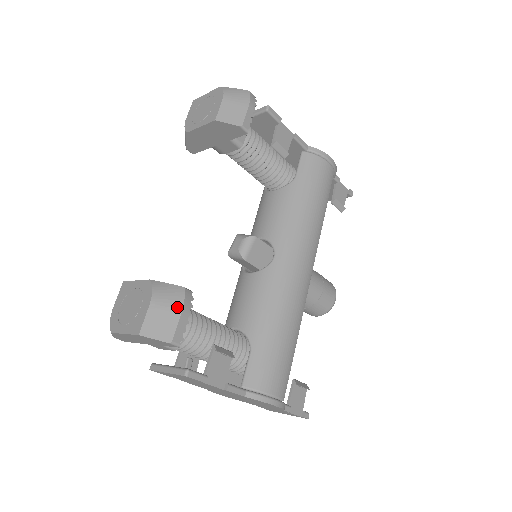
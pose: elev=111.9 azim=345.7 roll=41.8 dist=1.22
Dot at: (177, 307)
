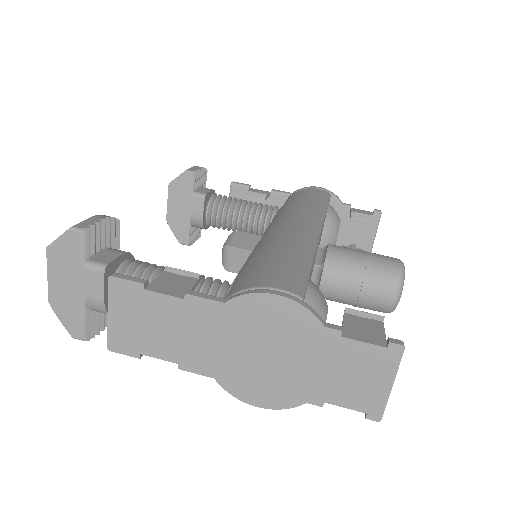
Dot at: occluded
